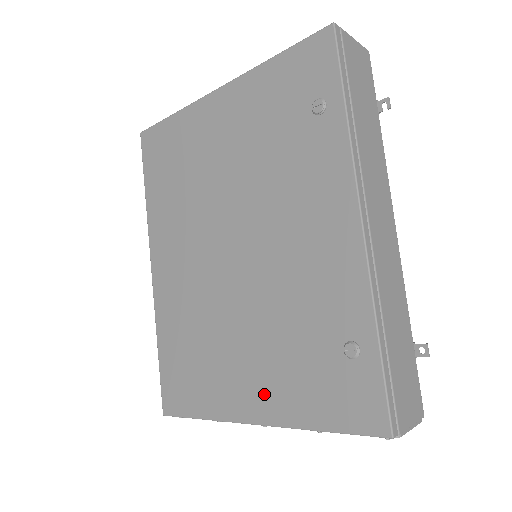
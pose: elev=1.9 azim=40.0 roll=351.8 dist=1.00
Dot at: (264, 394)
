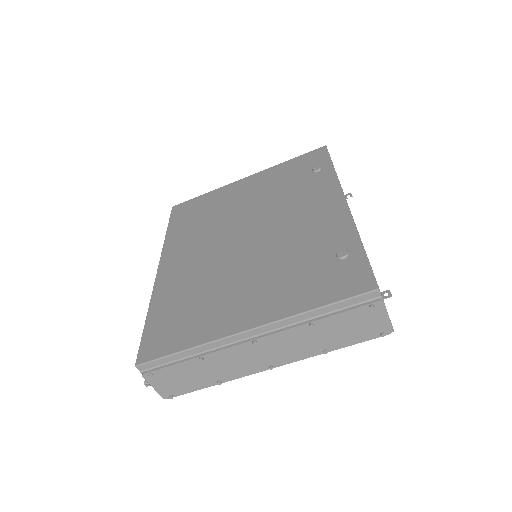
Dot at: (262, 305)
